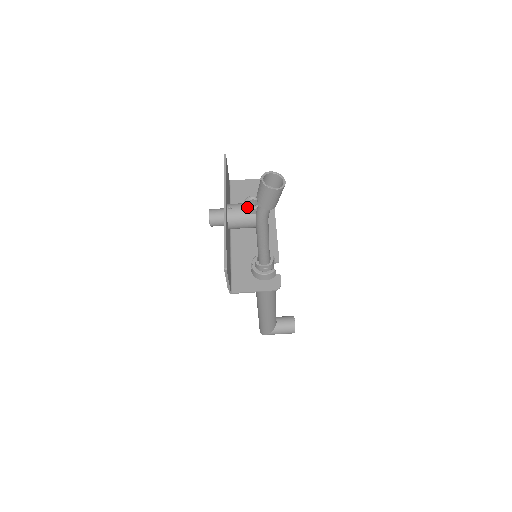
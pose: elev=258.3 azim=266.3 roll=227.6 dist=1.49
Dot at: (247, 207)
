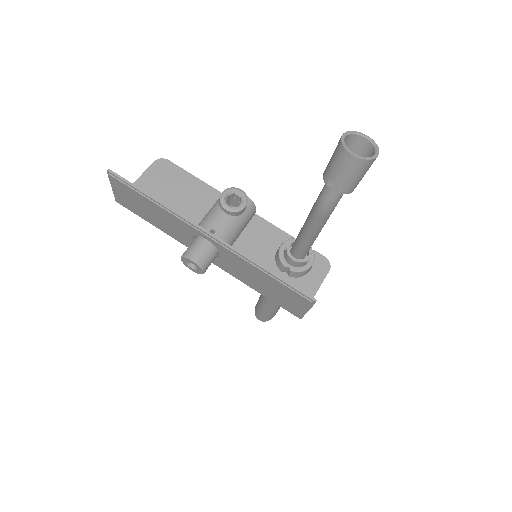
Dot at: (237, 211)
